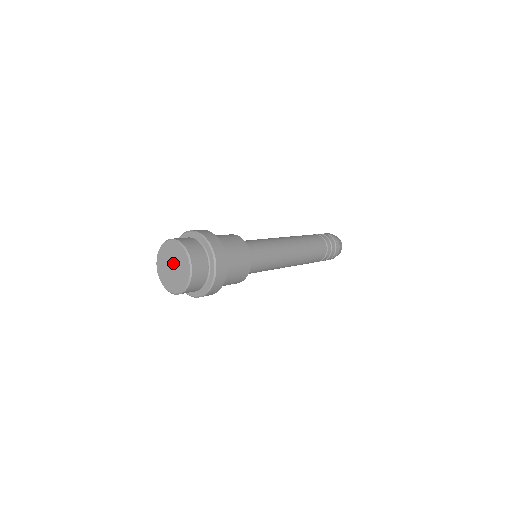
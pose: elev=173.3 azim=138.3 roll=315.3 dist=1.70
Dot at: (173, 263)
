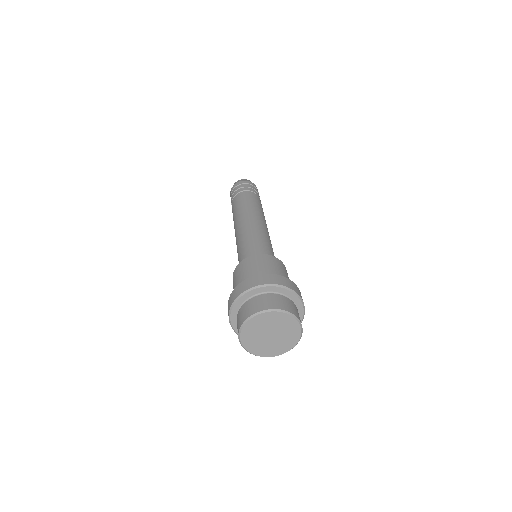
Dot at: (275, 333)
